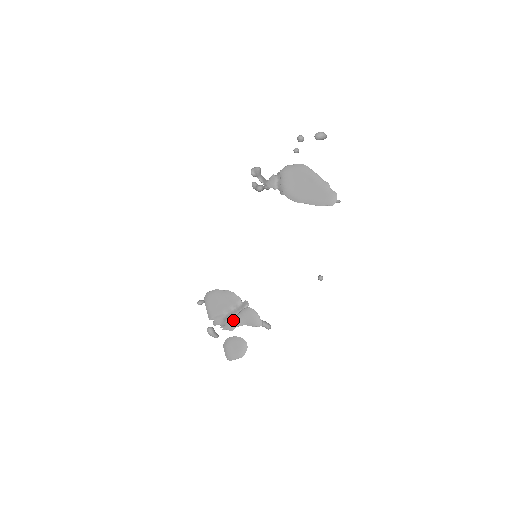
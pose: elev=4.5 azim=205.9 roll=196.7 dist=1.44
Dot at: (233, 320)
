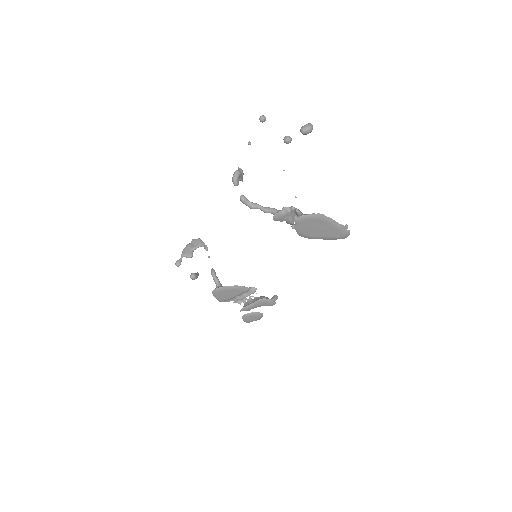
Dot at: (250, 307)
